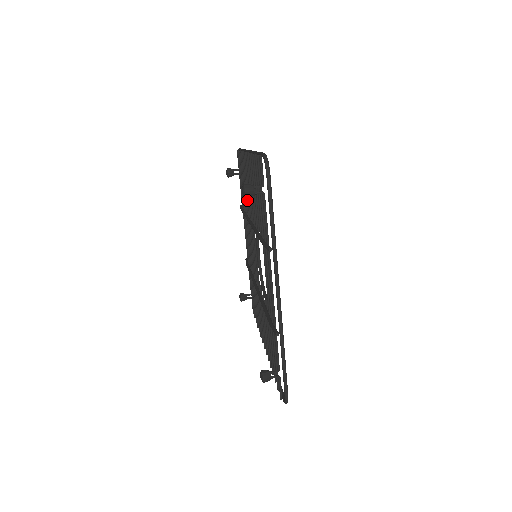
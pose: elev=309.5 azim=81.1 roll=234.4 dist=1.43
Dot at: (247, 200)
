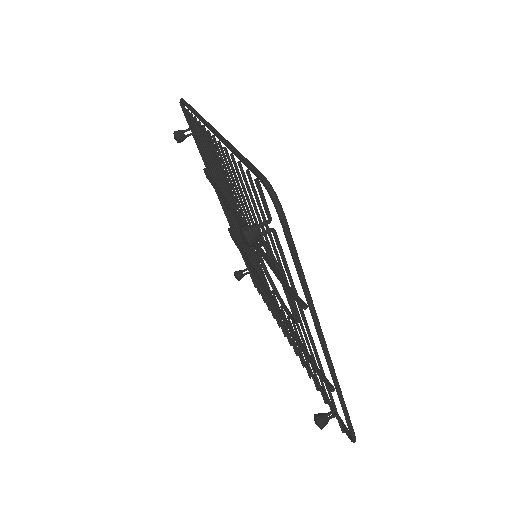
Dot at: occluded
